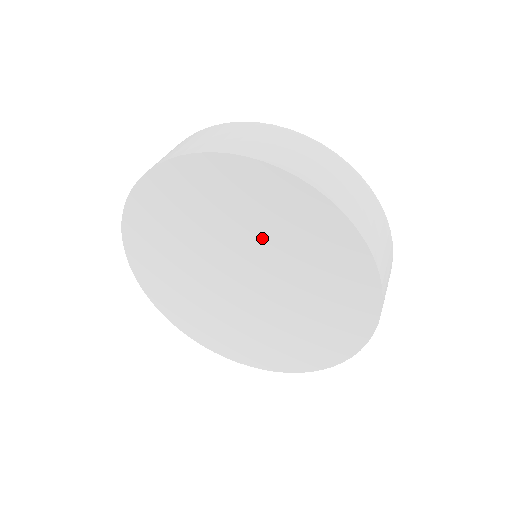
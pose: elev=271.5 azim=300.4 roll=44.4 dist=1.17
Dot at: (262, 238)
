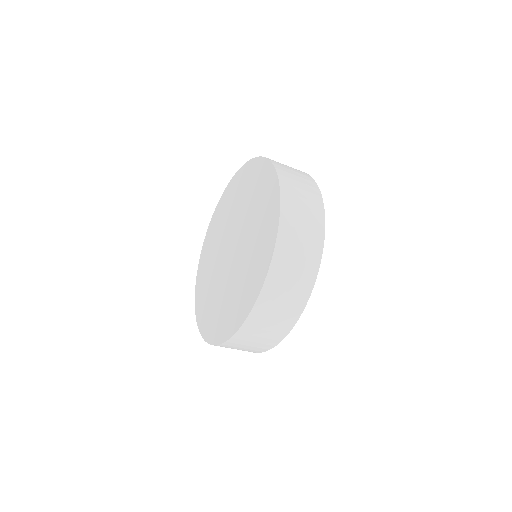
Dot at: (251, 223)
